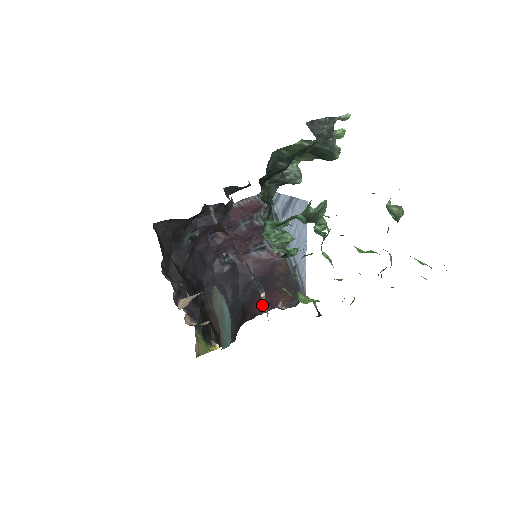
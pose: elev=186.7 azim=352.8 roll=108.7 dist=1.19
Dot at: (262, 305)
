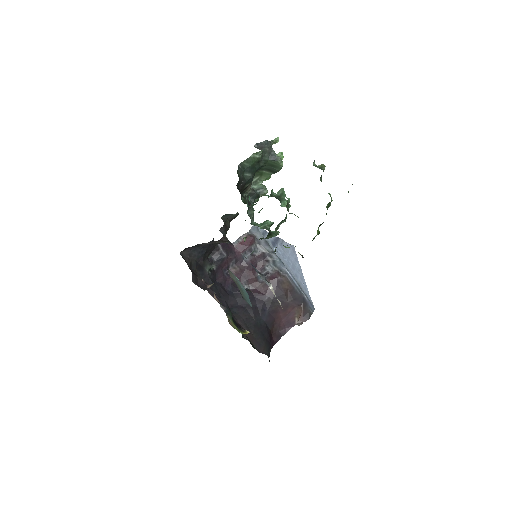
Dot at: (282, 325)
